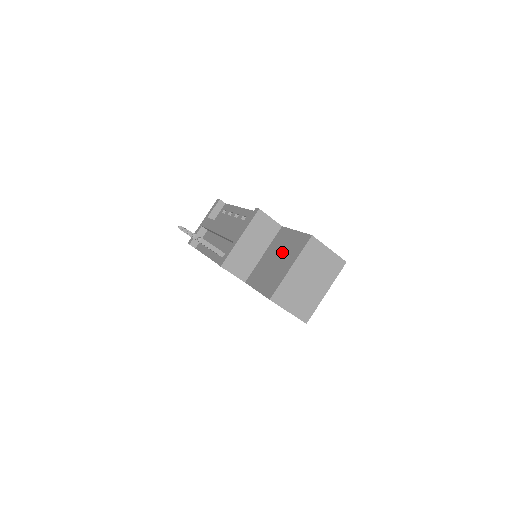
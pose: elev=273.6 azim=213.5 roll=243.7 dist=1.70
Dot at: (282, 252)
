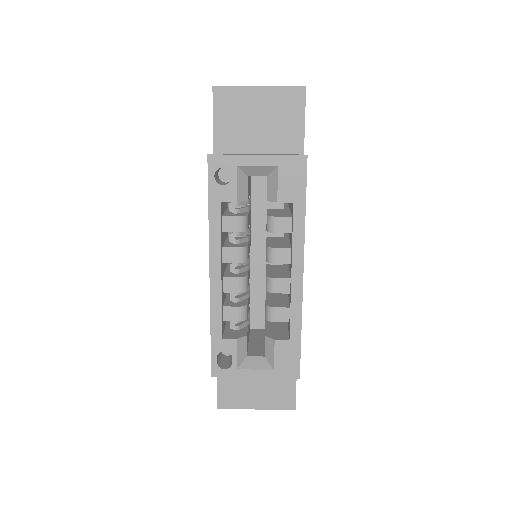
Dot at: occluded
